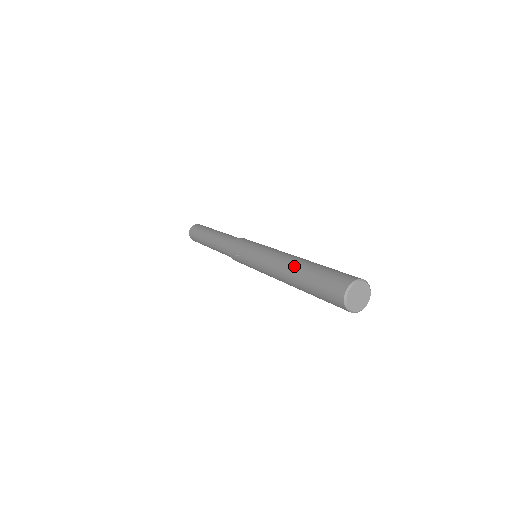
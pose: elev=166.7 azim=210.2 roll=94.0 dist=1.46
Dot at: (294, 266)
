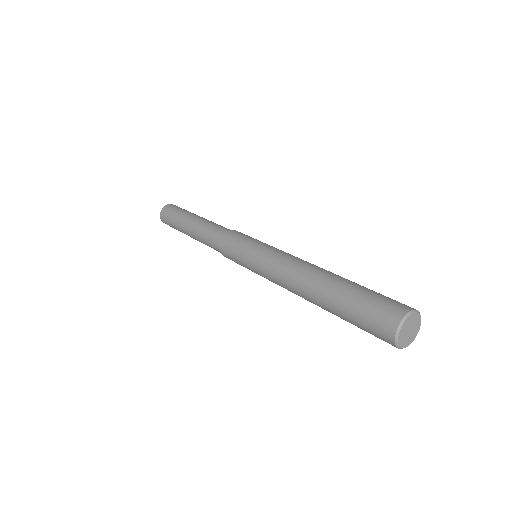
Dot at: (313, 299)
